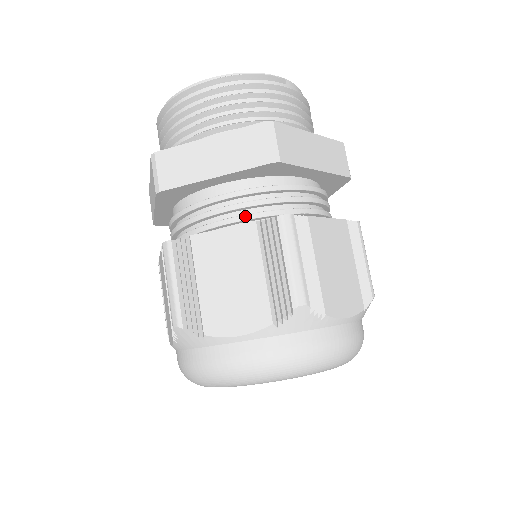
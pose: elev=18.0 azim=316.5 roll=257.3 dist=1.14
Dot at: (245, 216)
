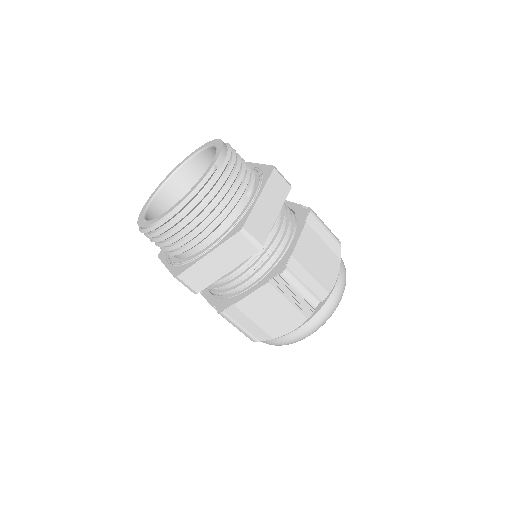
Dot at: (256, 275)
